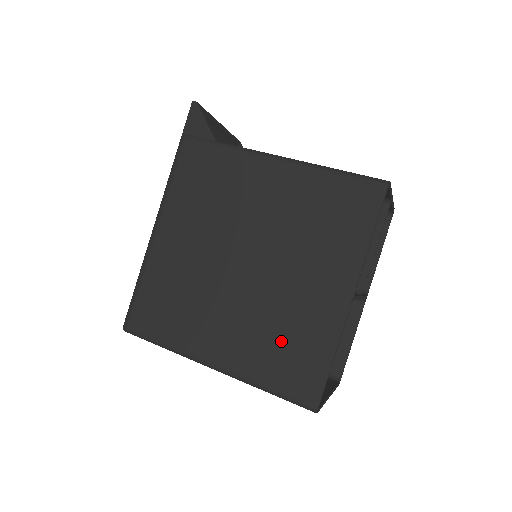
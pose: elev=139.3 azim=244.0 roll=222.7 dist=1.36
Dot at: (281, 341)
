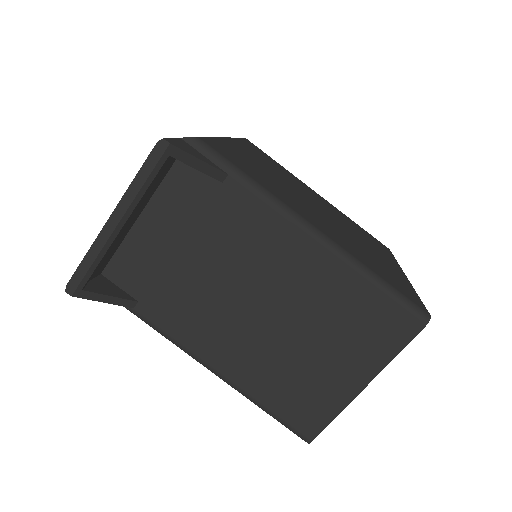
Dot at: occluded
